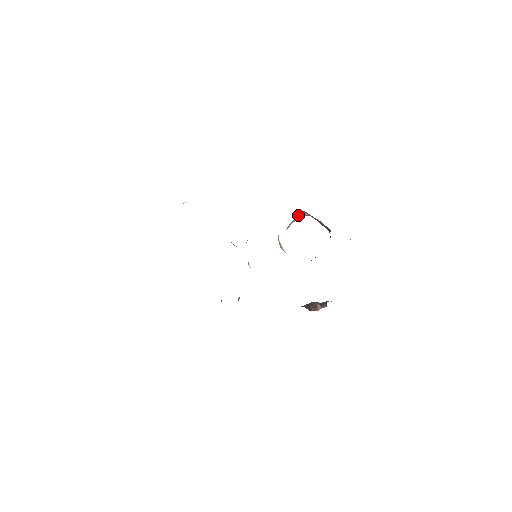
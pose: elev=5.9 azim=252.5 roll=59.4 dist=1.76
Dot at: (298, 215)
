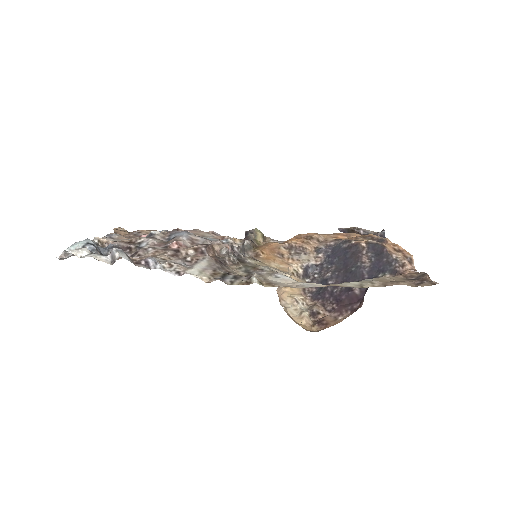
Dot at: occluded
